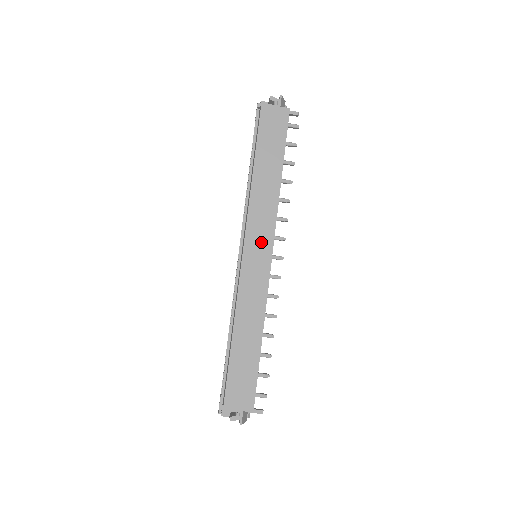
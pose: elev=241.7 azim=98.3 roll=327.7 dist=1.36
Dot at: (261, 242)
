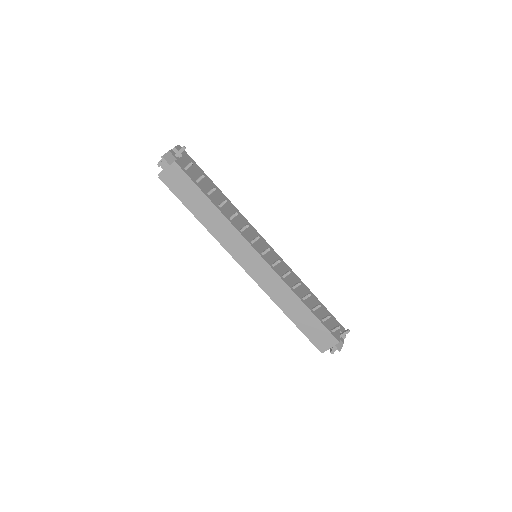
Dot at: (247, 255)
